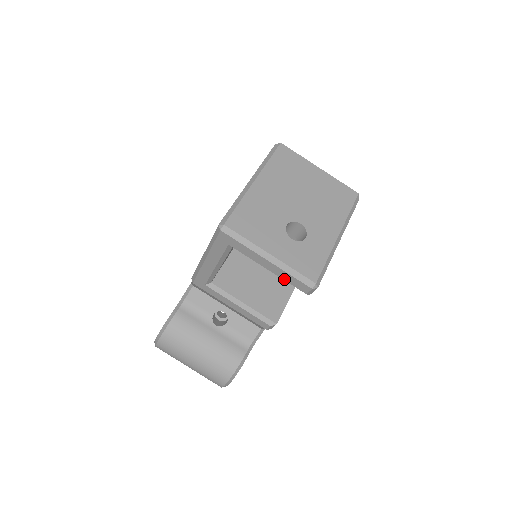
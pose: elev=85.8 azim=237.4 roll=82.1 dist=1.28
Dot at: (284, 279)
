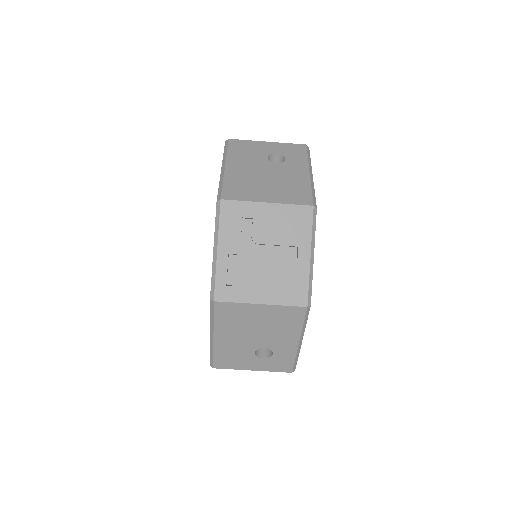
Dot at: occluded
